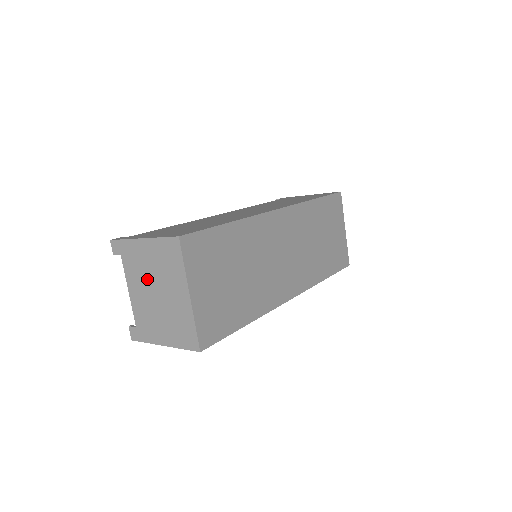
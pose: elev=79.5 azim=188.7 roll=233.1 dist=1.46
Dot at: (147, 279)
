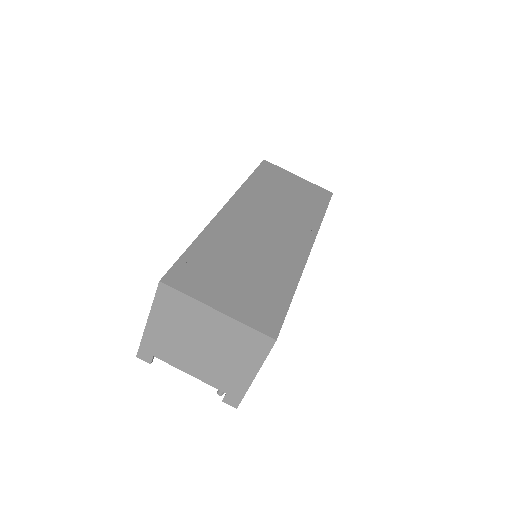
Dot at: (185, 345)
